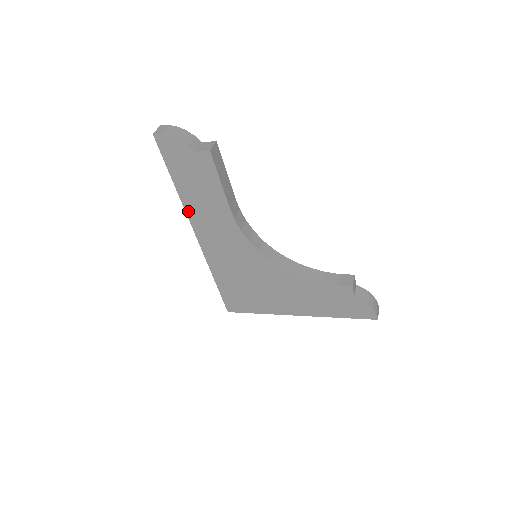
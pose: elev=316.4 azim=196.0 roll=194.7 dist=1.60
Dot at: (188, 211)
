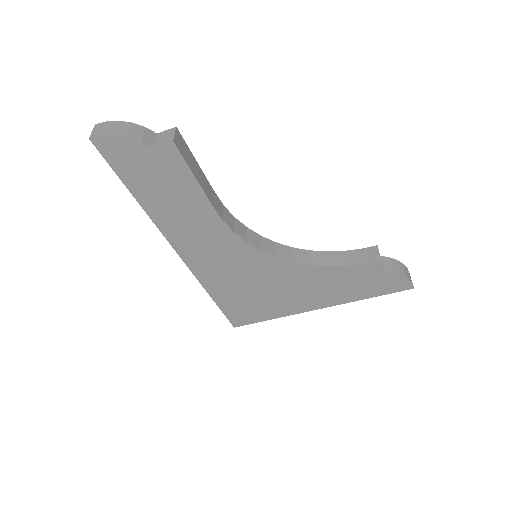
Dot at: (160, 226)
